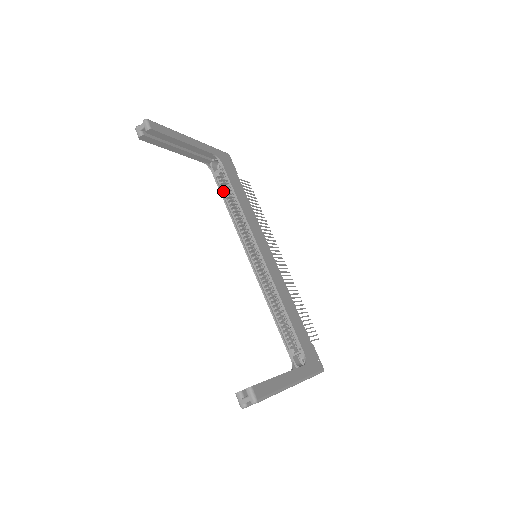
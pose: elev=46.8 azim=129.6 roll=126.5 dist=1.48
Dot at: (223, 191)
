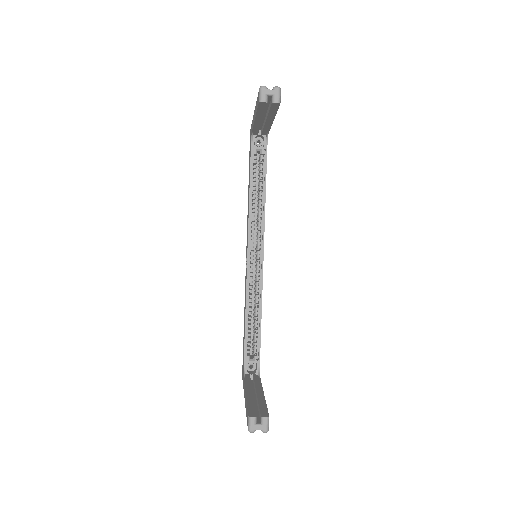
Dot at: (253, 172)
